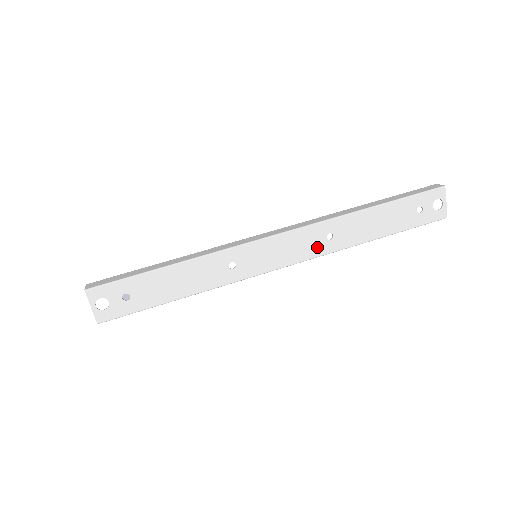
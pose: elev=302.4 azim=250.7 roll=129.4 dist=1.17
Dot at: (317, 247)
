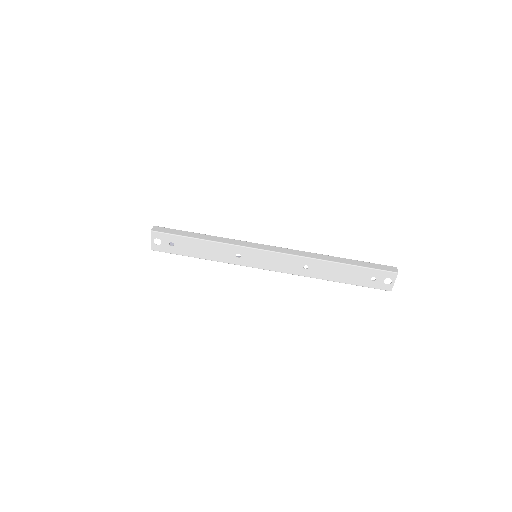
Dot at: (295, 269)
